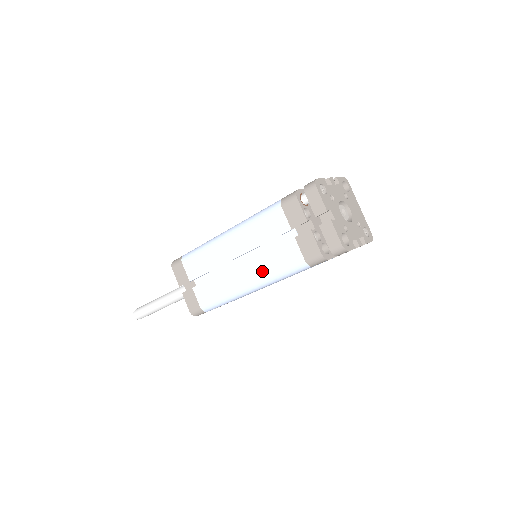
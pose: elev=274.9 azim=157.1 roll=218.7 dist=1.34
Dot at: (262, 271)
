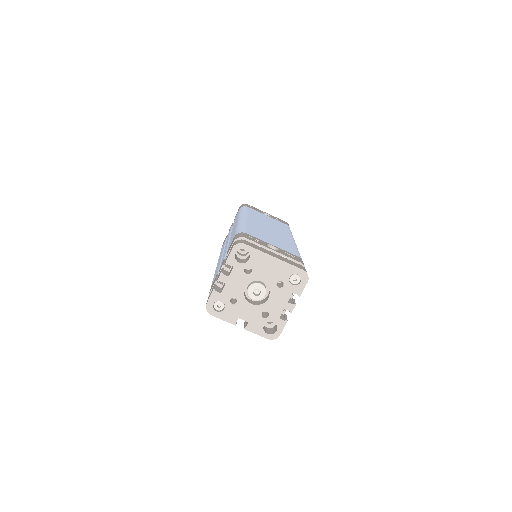
Dot at: occluded
